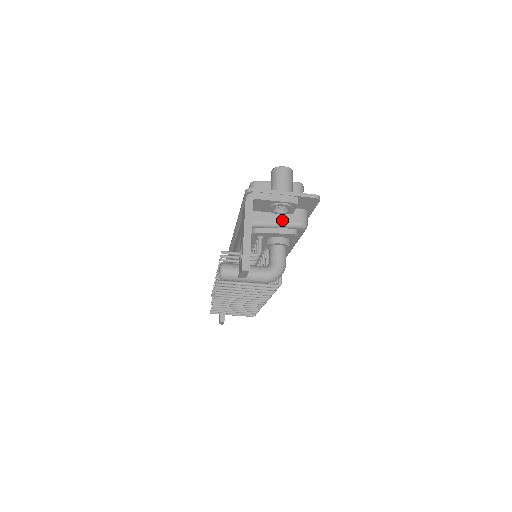
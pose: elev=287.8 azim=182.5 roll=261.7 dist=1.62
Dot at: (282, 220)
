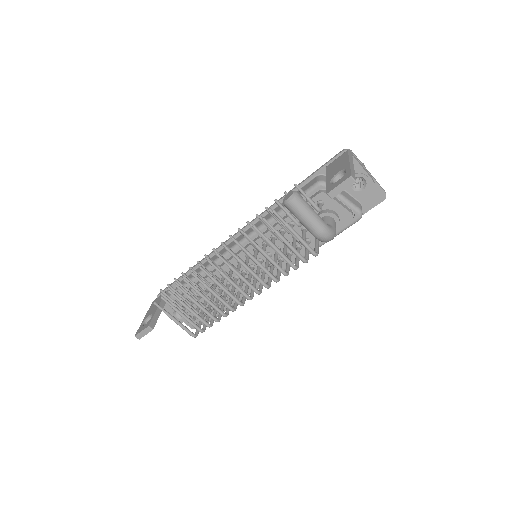
Dot at: (348, 198)
